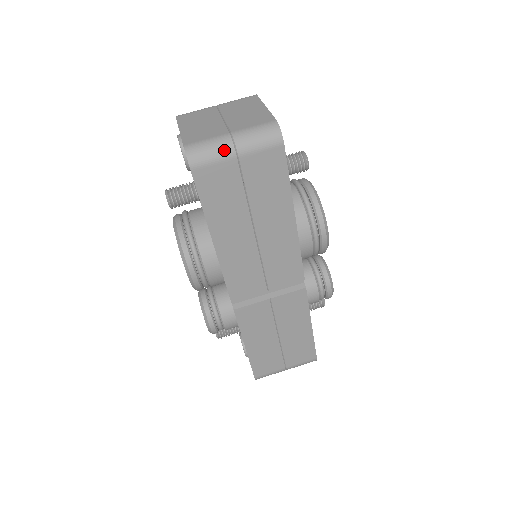
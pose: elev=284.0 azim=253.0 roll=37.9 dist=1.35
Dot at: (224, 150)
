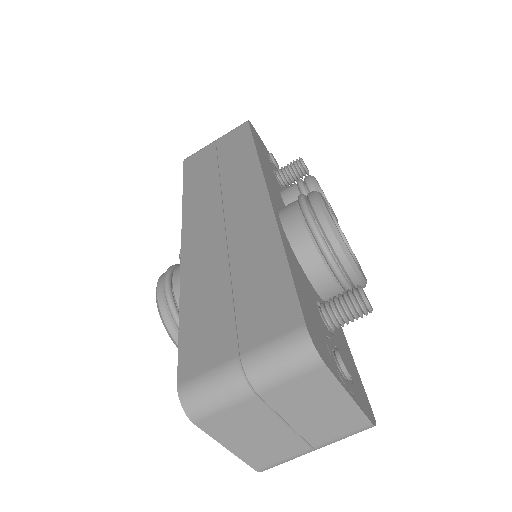
Dot at: occluded
